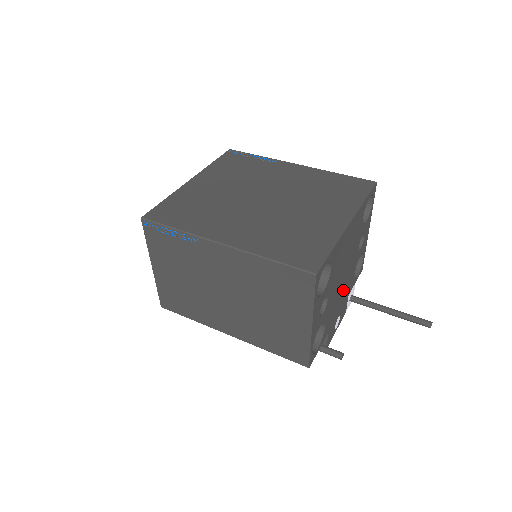
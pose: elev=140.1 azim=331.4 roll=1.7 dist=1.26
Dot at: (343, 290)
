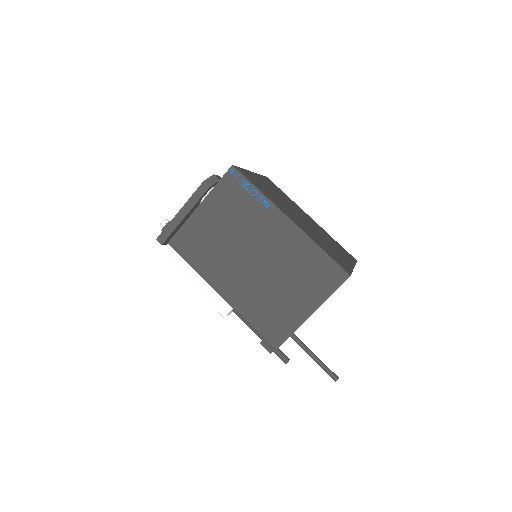
Dot at: occluded
